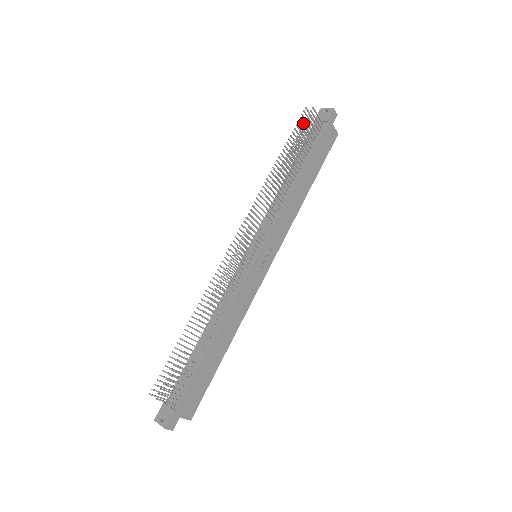
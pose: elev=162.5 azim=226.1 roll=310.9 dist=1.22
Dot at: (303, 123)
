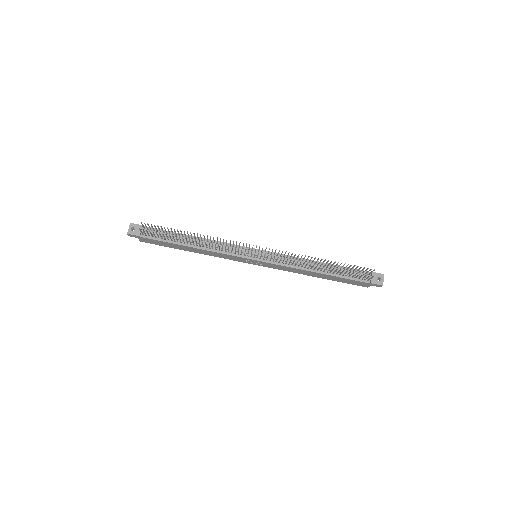
Dot at: (363, 269)
